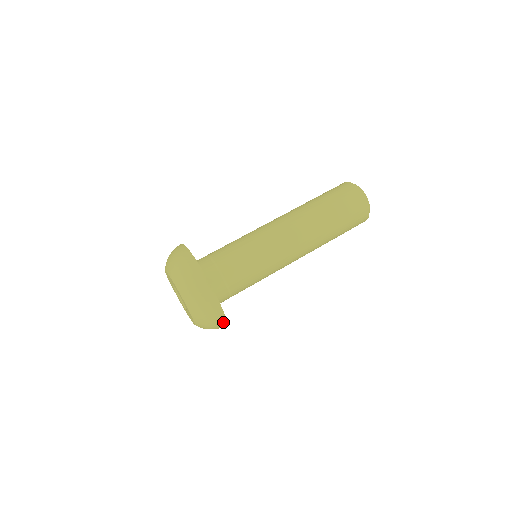
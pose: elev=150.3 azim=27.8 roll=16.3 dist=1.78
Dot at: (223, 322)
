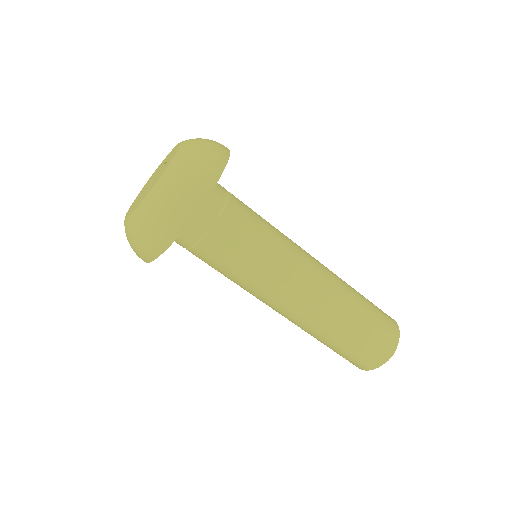
Dot at: (155, 252)
